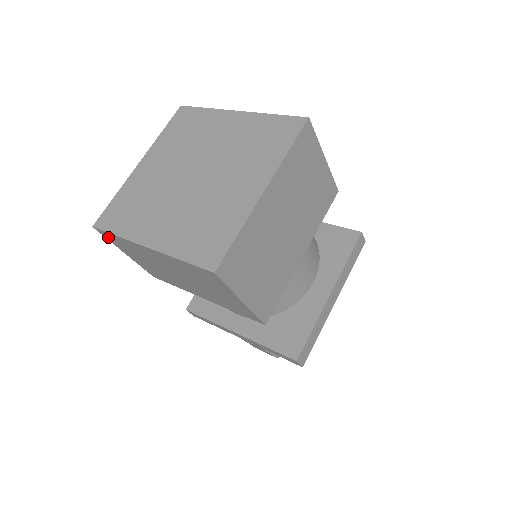
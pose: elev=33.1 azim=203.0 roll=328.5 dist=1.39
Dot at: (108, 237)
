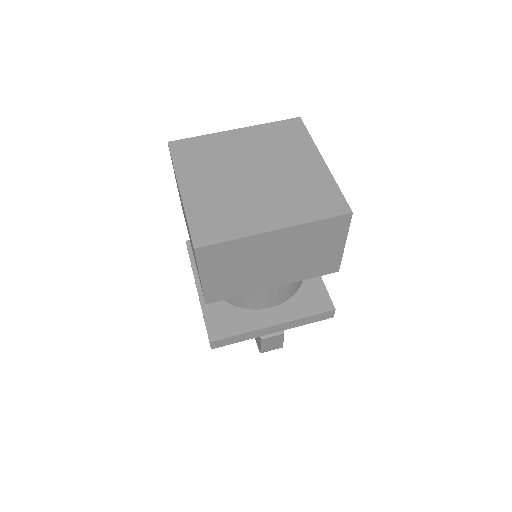
Dot at: (205, 256)
